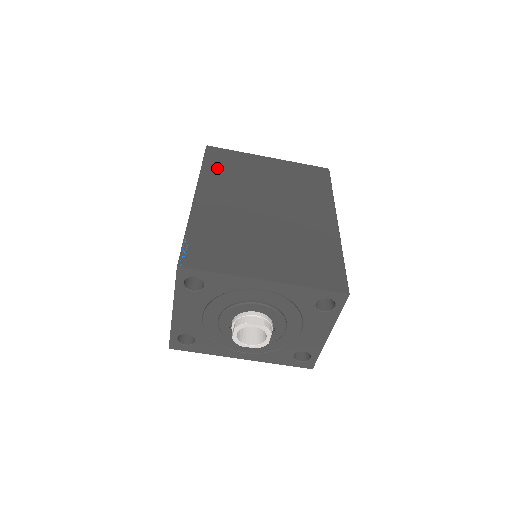
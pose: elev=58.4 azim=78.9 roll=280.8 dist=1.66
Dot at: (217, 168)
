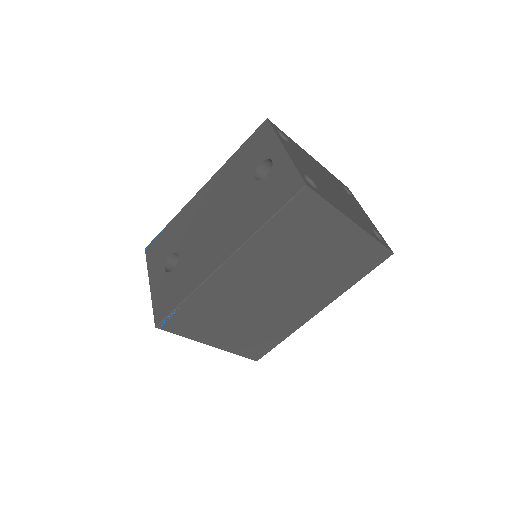
Dot at: (281, 230)
